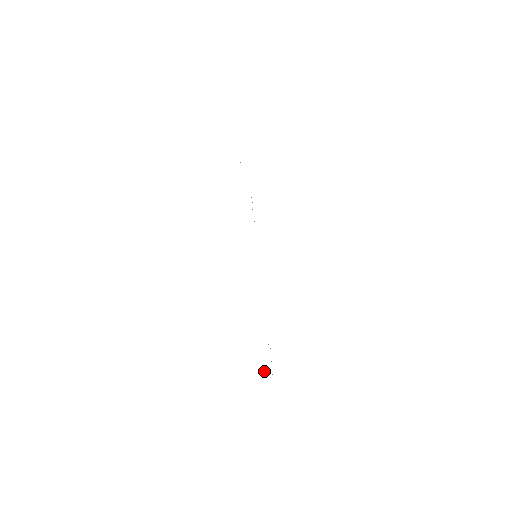
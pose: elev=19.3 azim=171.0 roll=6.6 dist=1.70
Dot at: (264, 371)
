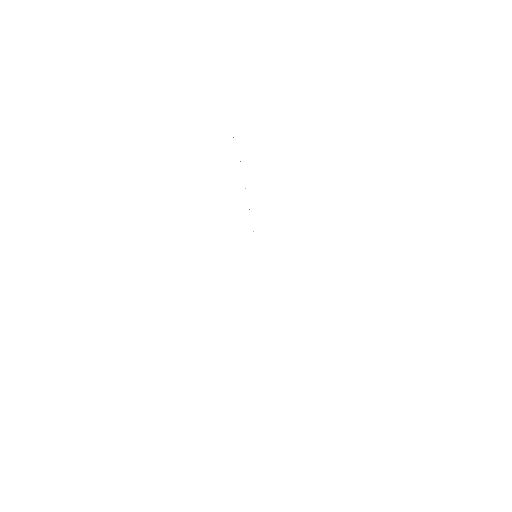
Dot at: occluded
